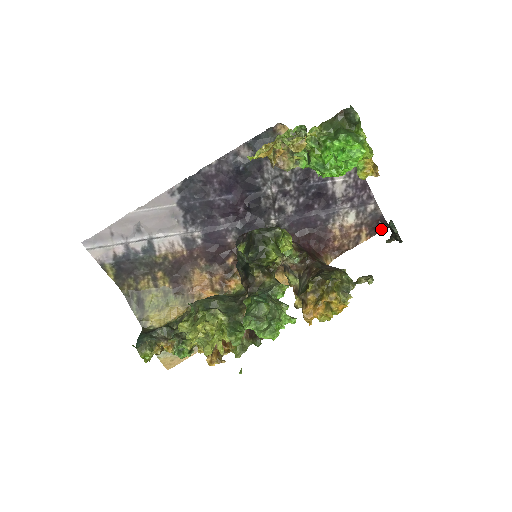
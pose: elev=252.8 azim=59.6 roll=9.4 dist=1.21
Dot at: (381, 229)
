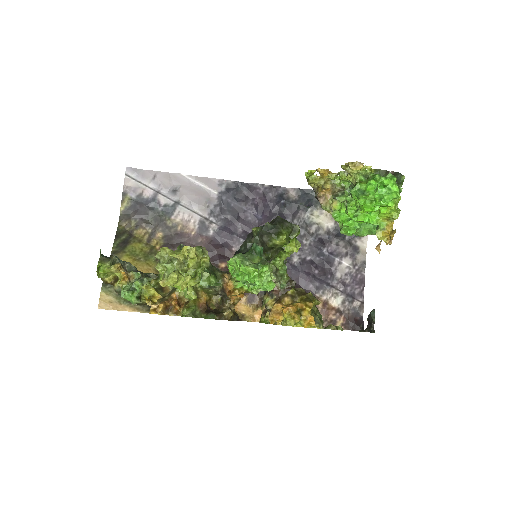
Dot at: (356, 328)
